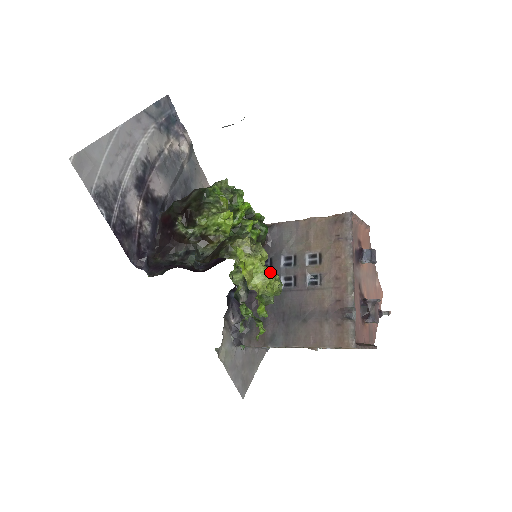
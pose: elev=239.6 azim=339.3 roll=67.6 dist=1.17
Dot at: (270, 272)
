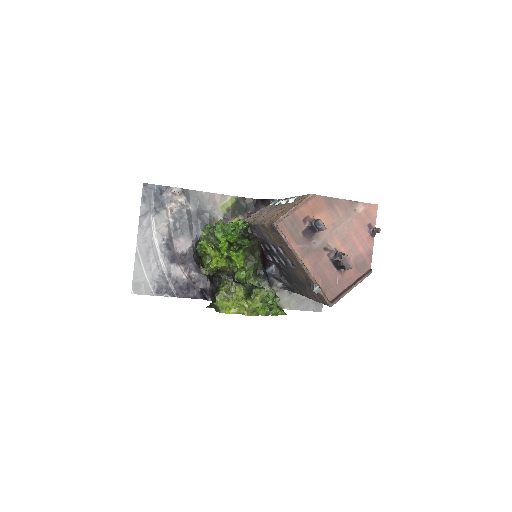
Dot at: (251, 292)
